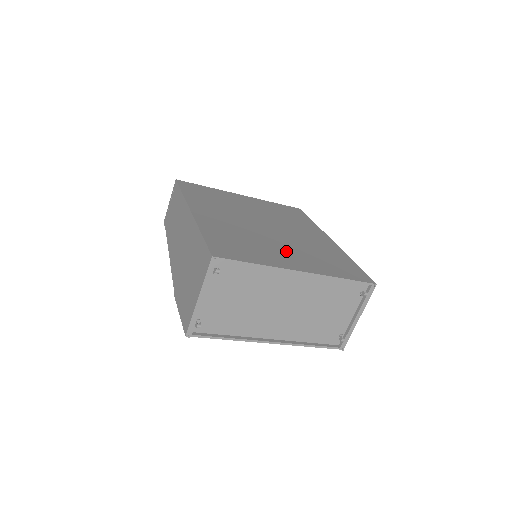
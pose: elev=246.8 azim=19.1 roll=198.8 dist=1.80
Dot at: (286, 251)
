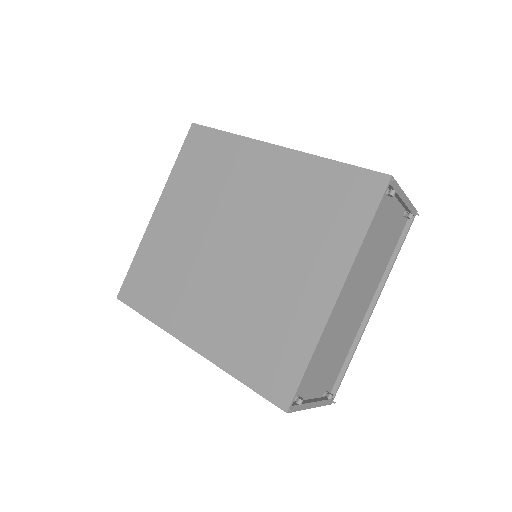
Dot at: (291, 274)
